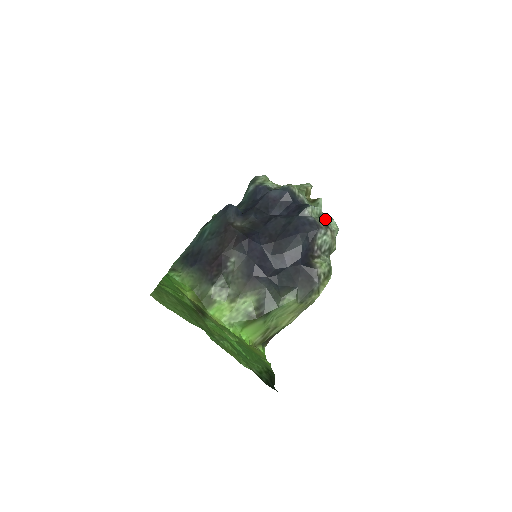
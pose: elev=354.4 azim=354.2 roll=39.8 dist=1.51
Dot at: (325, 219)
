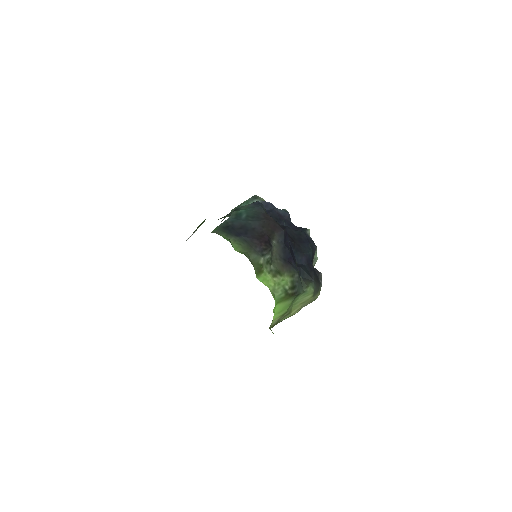
Dot at: occluded
